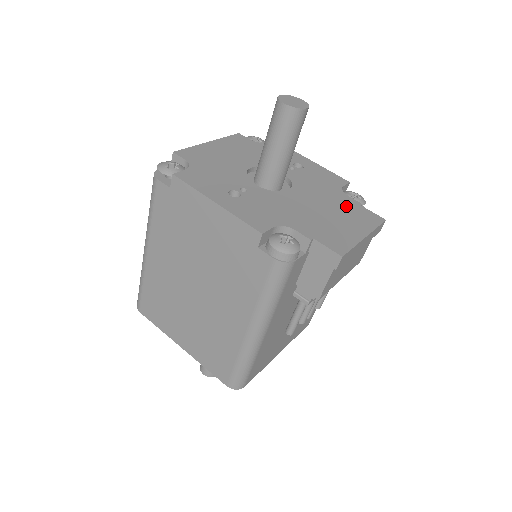
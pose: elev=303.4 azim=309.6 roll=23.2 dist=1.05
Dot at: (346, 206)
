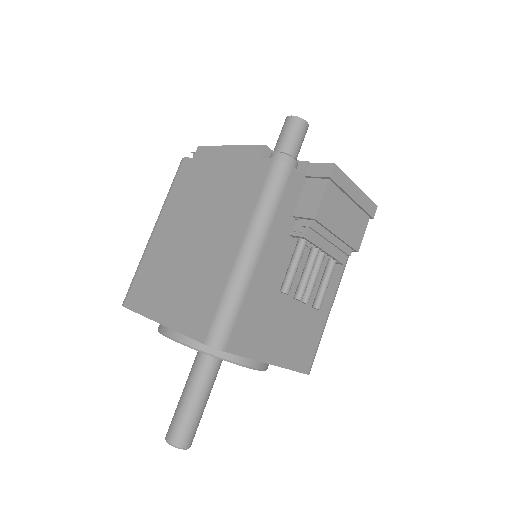
Dot at: occluded
